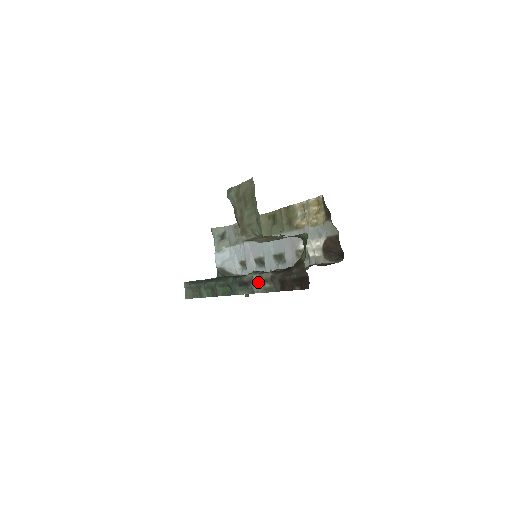
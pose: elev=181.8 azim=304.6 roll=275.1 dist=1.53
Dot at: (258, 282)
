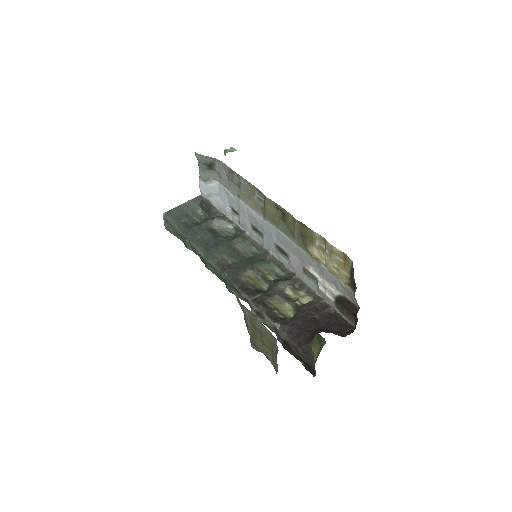
Dot at: (258, 314)
